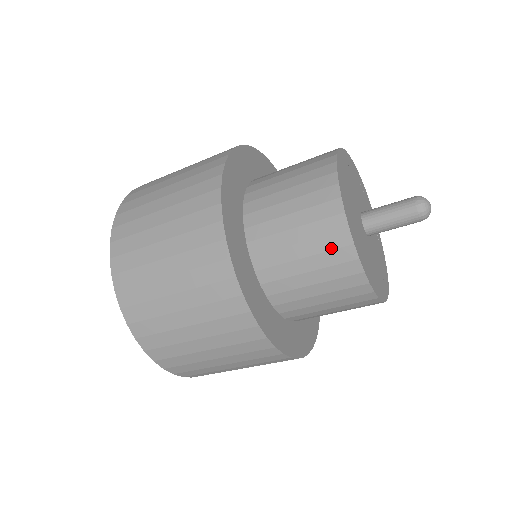
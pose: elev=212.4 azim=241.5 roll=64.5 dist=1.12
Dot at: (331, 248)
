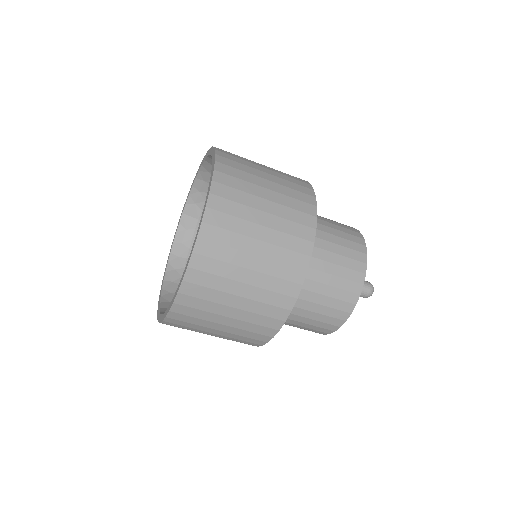
Dot at: (351, 234)
